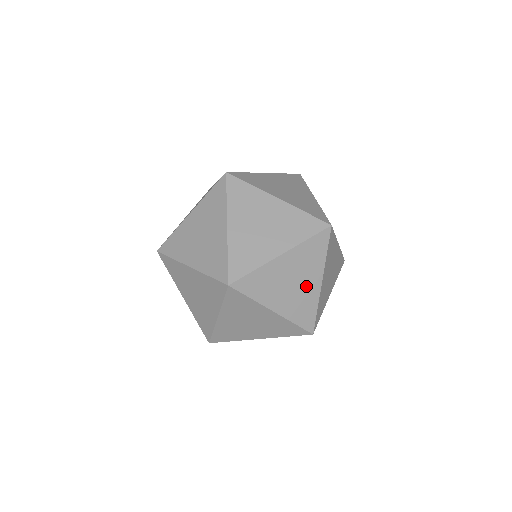
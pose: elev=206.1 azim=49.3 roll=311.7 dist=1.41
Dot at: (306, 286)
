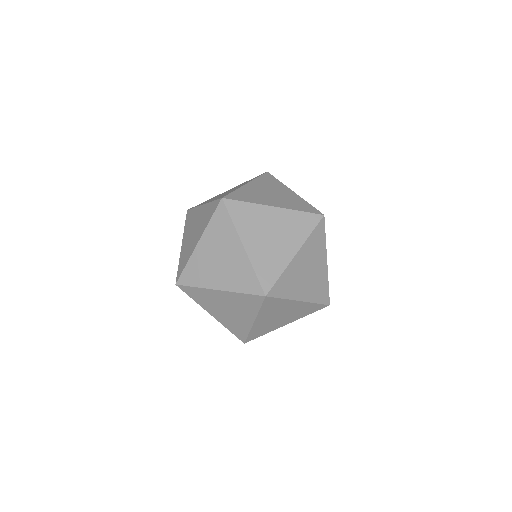
Dot at: (292, 309)
